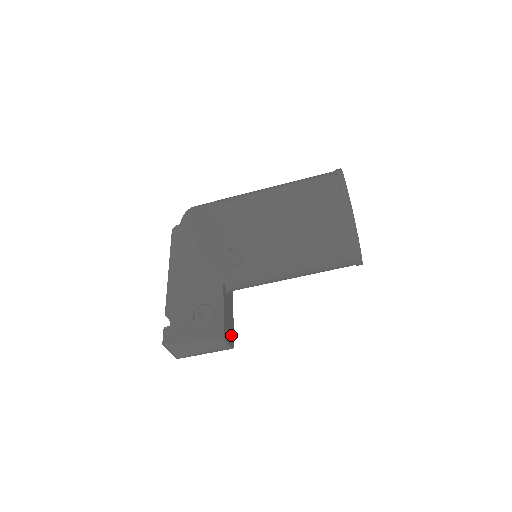
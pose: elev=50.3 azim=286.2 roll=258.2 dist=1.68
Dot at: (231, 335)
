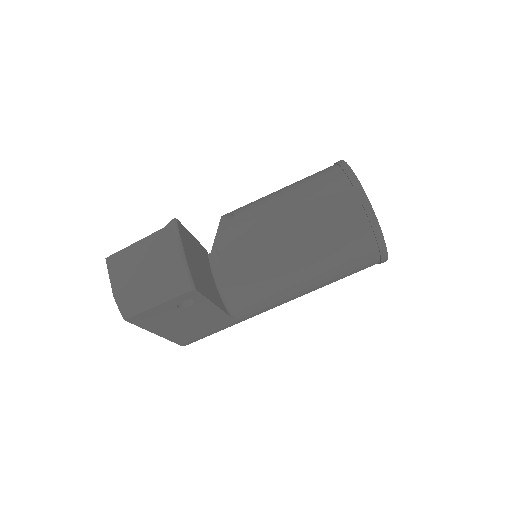
Dot at: (195, 274)
